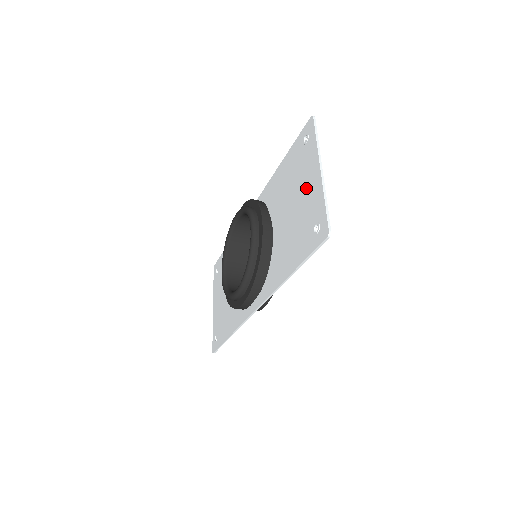
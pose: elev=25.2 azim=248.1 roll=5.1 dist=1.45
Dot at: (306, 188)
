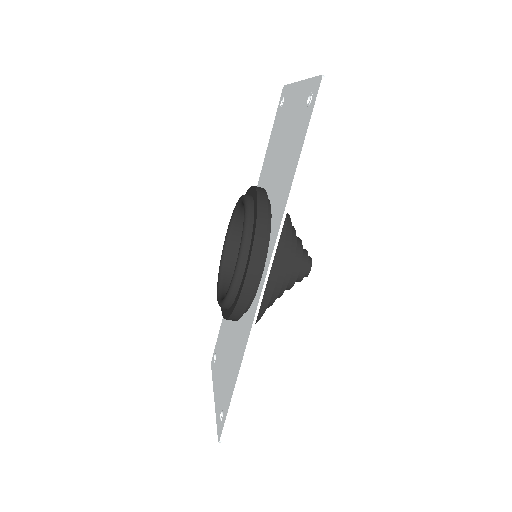
Dot at: (291, 112)
